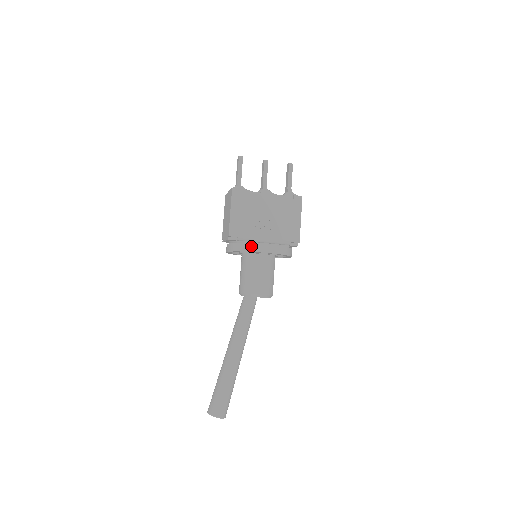
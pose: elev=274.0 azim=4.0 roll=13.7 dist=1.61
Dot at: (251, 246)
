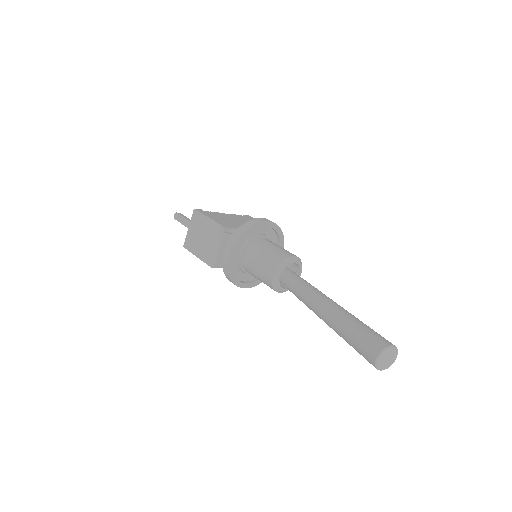
Dot at: (251, 221)
